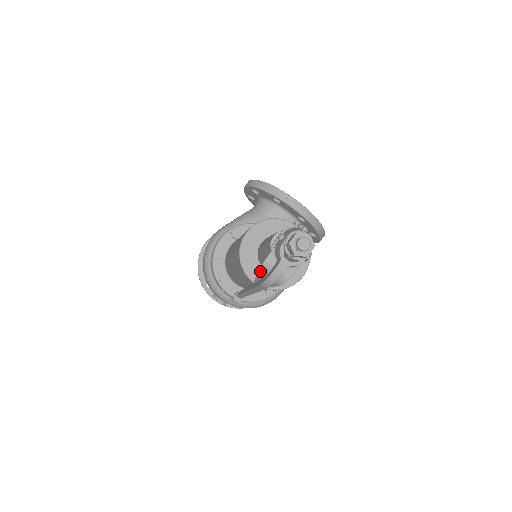
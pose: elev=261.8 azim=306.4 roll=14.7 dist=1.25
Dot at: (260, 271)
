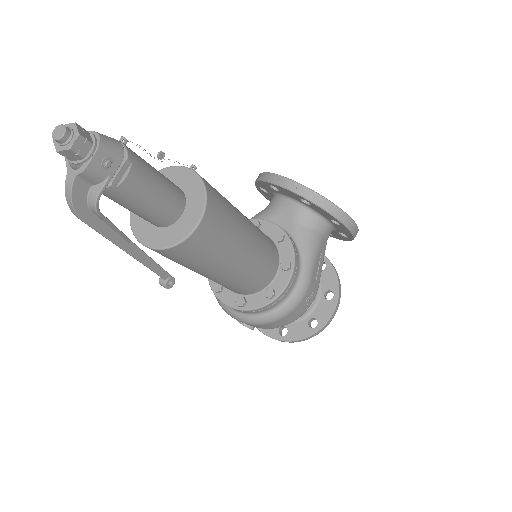
Dot at: occluded
